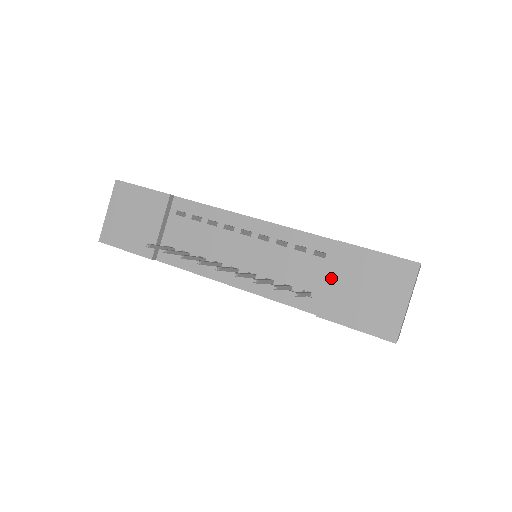
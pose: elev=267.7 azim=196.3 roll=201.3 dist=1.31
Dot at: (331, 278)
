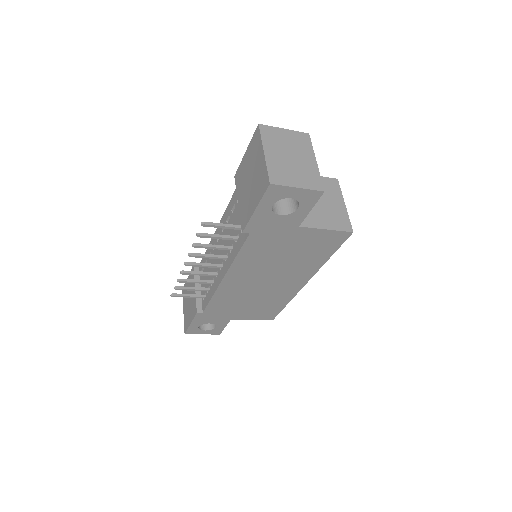
Dot at: (239, 200)
